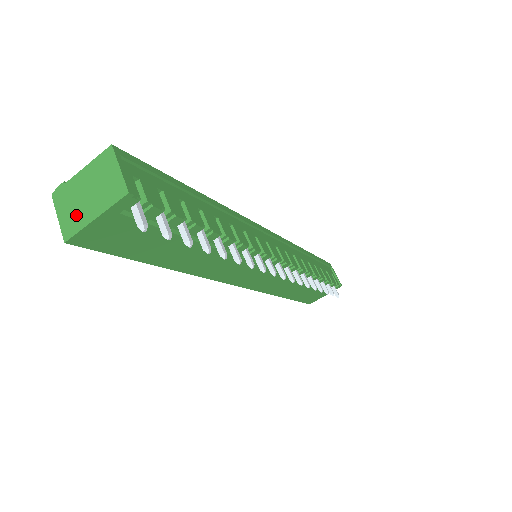
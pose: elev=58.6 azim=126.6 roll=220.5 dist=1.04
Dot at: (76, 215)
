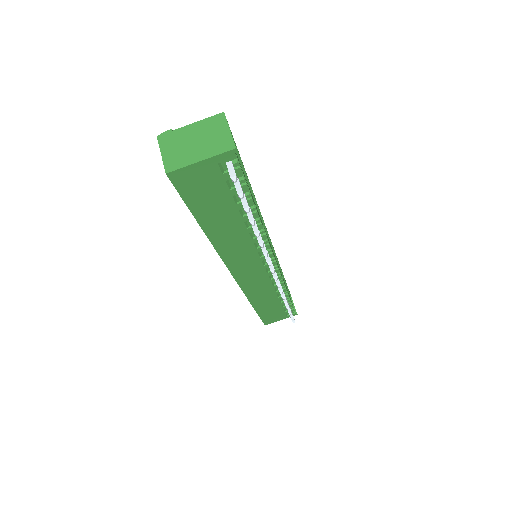
Dot at: (181, 155)
